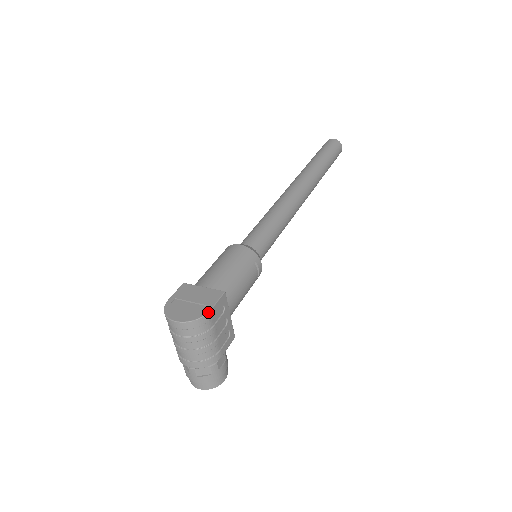
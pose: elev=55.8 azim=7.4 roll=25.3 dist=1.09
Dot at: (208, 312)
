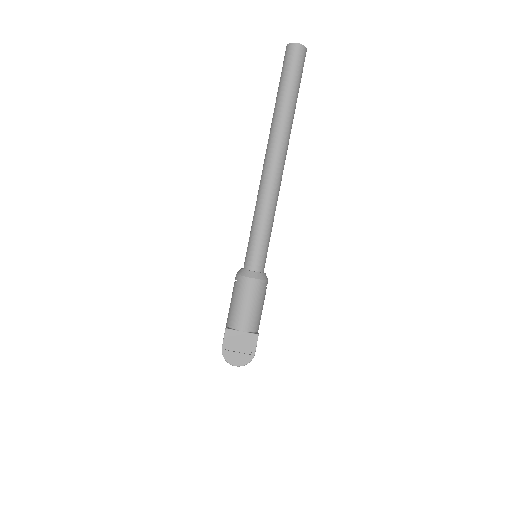
Dot at: occluded
